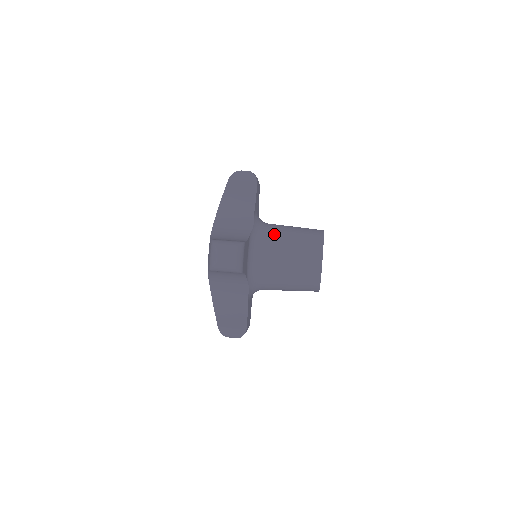
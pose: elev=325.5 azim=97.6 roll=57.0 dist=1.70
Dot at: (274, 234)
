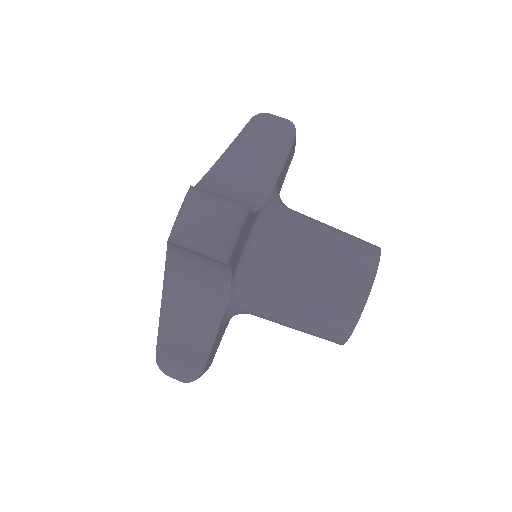
Dot at: (268, 305)
